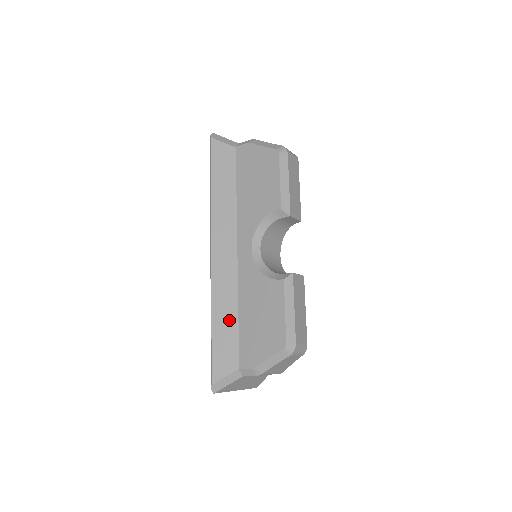
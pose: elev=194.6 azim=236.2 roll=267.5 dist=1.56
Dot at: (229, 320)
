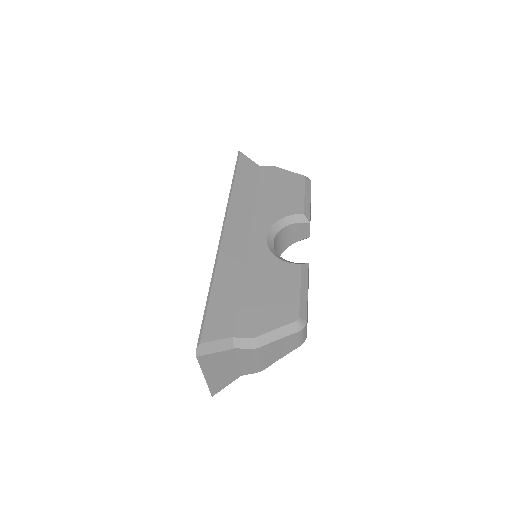
Dot at: (231, 289)
